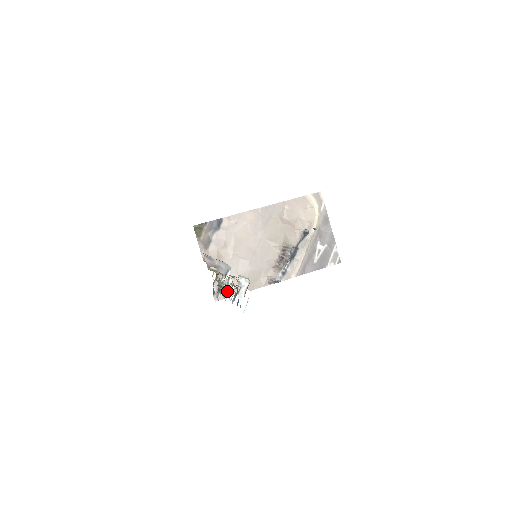
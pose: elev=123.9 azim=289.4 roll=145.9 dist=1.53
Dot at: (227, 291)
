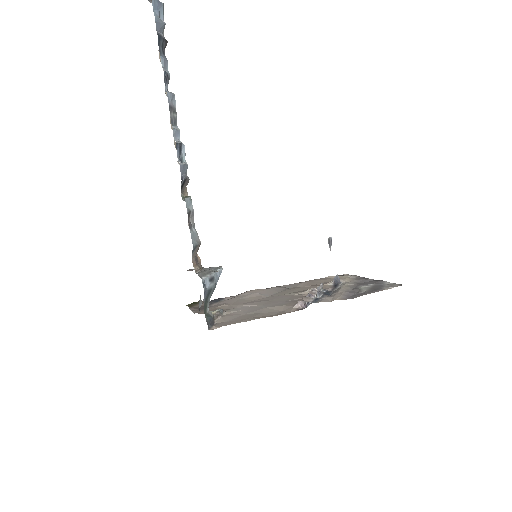
Dot at: (179, 142)
